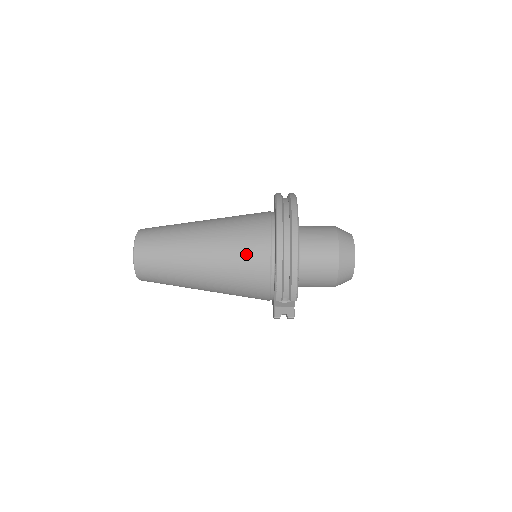
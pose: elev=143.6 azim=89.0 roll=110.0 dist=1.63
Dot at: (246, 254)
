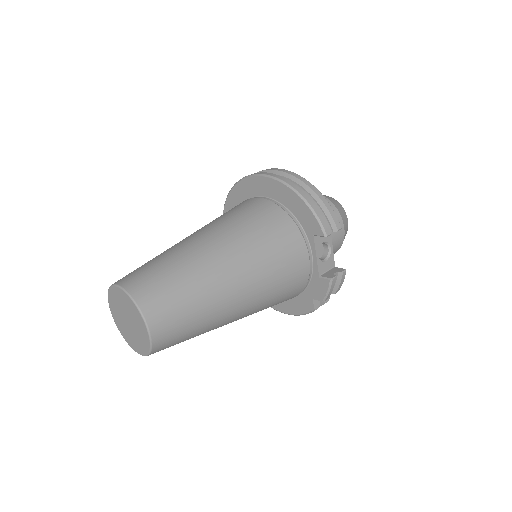
Dot at: (259, 220)
